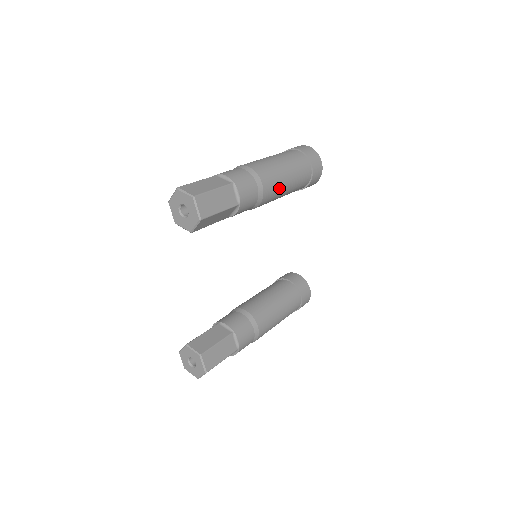
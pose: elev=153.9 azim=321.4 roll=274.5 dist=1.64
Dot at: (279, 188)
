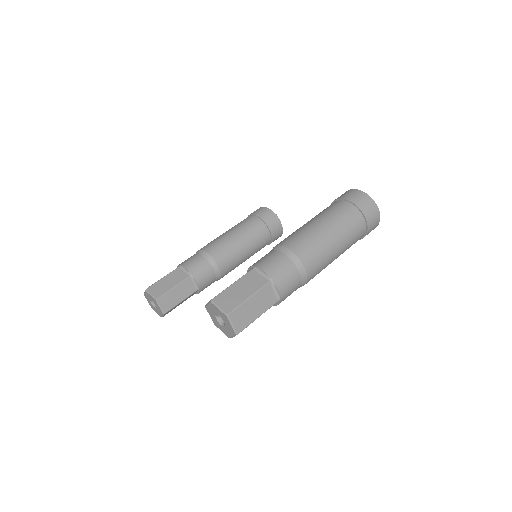
Dot at: occluded
